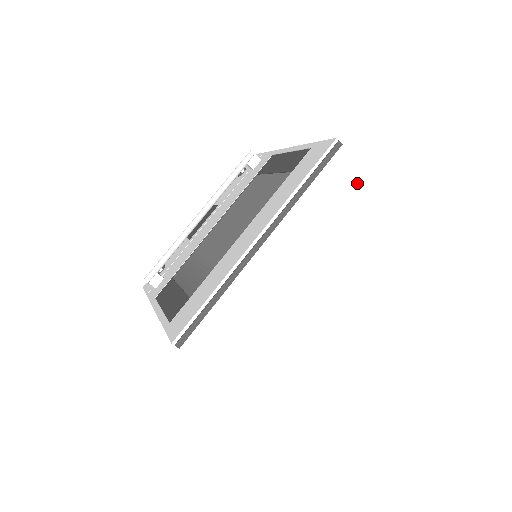
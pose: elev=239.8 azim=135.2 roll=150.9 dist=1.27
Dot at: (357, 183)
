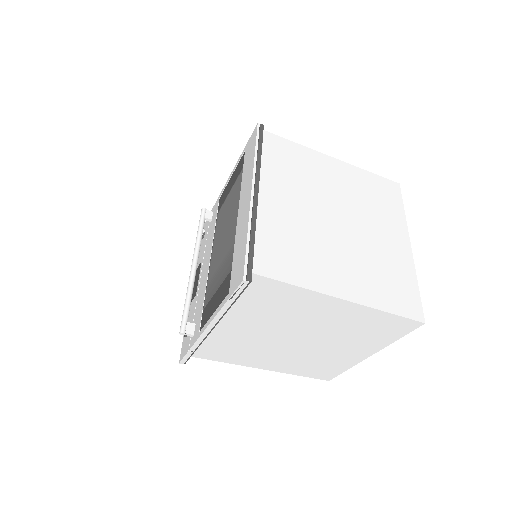
Dot at: (289, 143)
